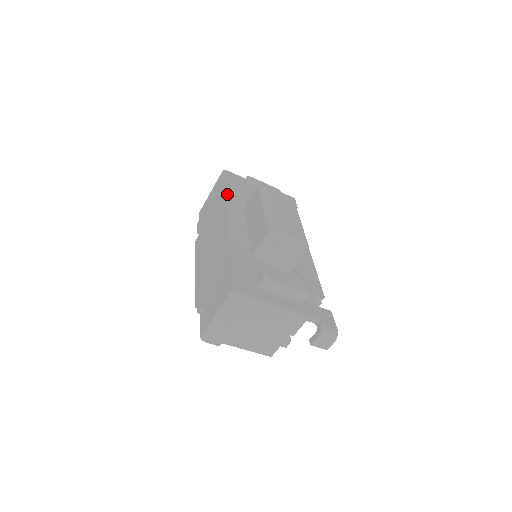
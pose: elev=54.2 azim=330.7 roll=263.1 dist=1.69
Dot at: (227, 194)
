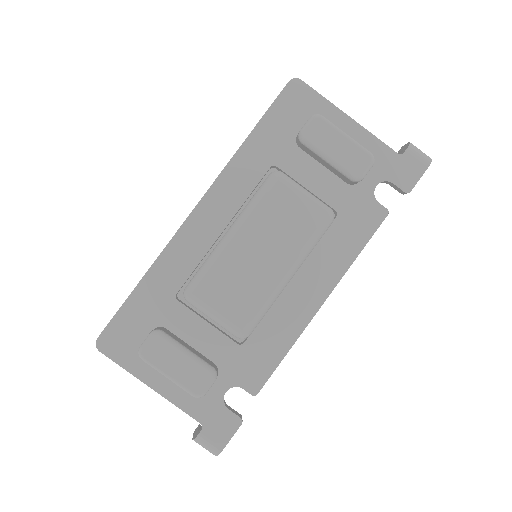
Dot at: (244, 148)
